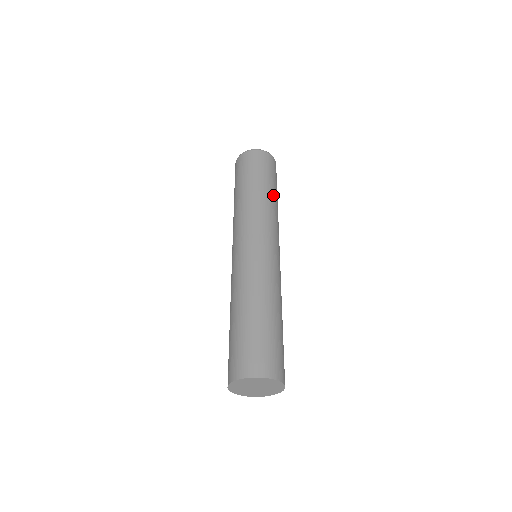
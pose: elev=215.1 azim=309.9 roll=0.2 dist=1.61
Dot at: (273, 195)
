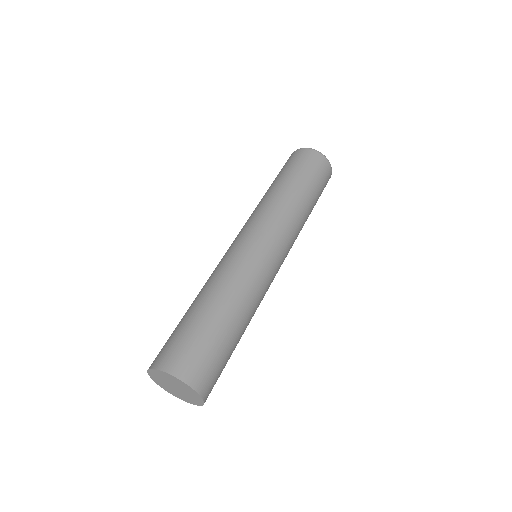
Dot at: (301, 196)
